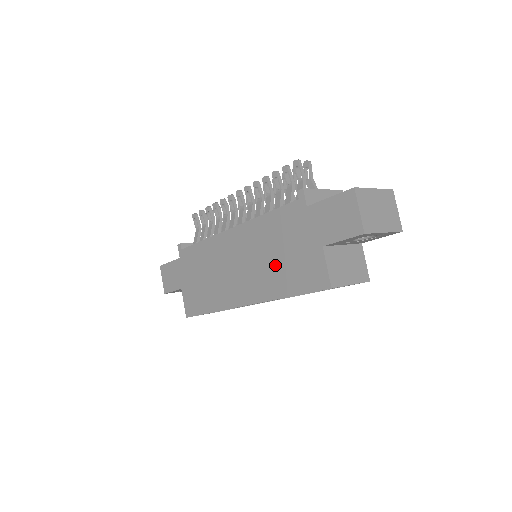
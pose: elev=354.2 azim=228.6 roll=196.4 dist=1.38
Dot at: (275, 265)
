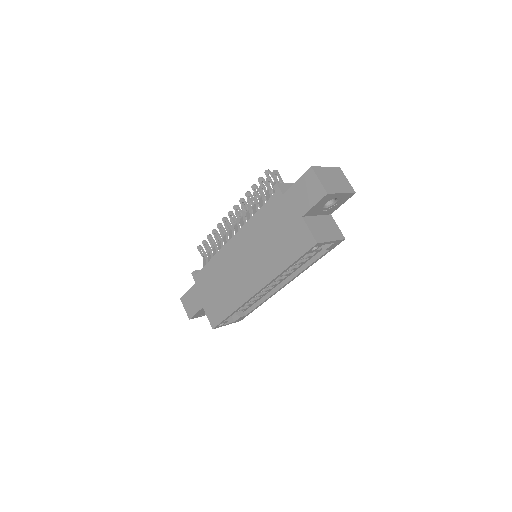
Dot at: (272, 248)
